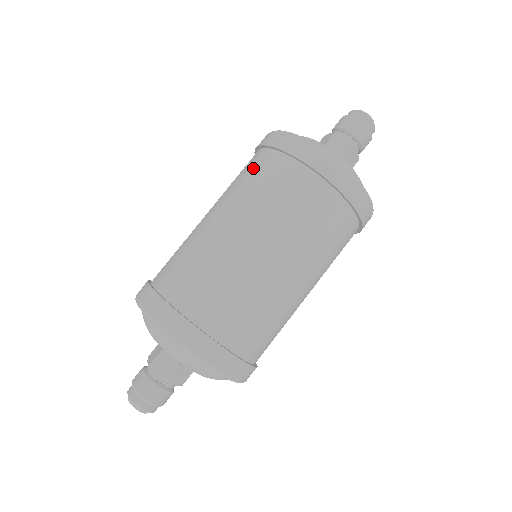
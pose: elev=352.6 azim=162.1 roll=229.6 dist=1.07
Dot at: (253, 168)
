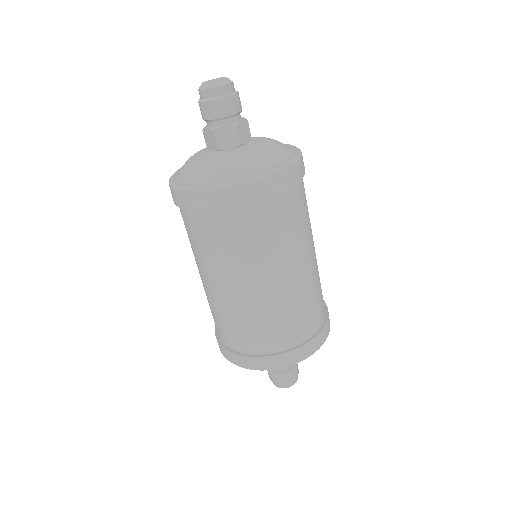
Dot at: occluded
